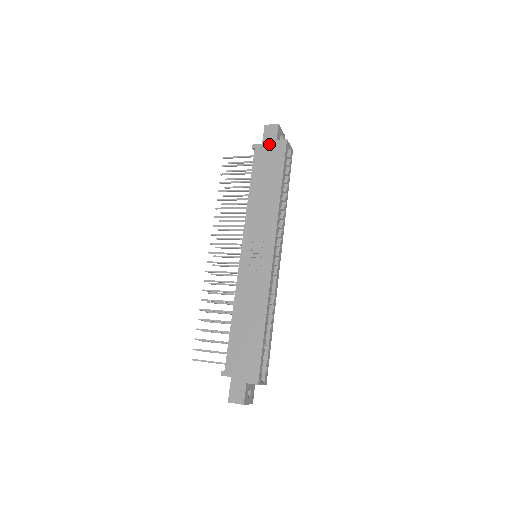
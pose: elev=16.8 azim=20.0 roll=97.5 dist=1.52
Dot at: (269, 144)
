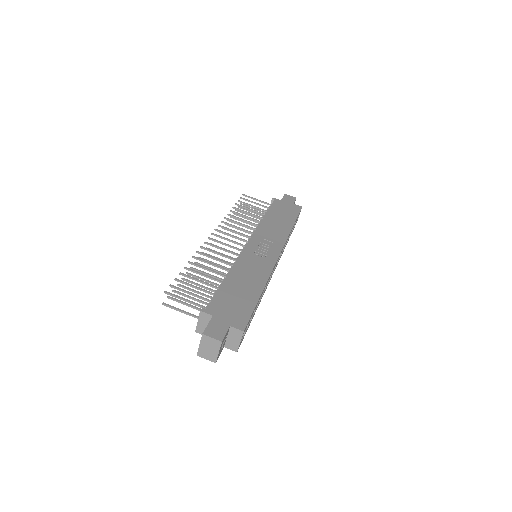
Dot at: (287, 203)
